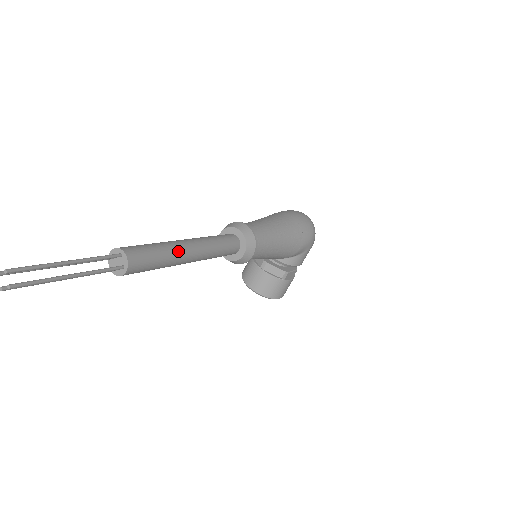
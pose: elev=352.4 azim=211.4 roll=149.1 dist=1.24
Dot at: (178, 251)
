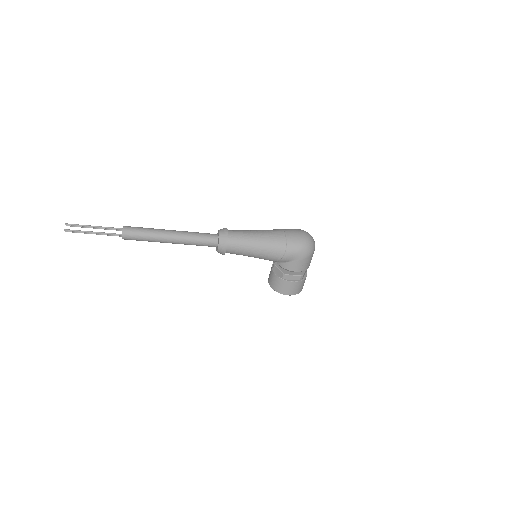
Dot at: (159, 234)
